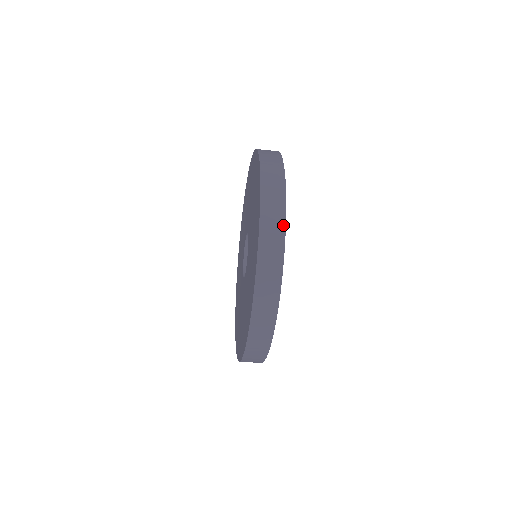
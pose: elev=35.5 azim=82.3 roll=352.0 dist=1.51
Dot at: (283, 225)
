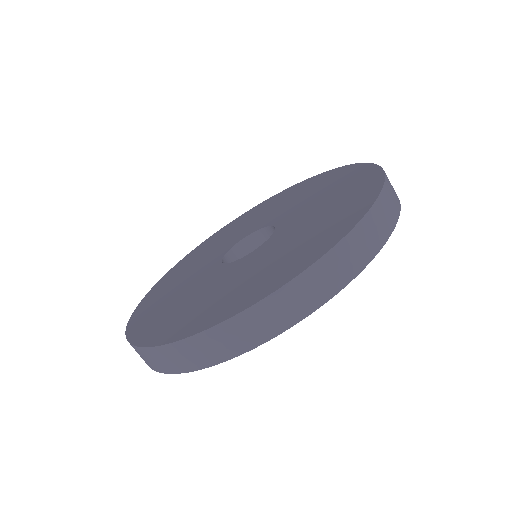
Dot at: (398, 212)
